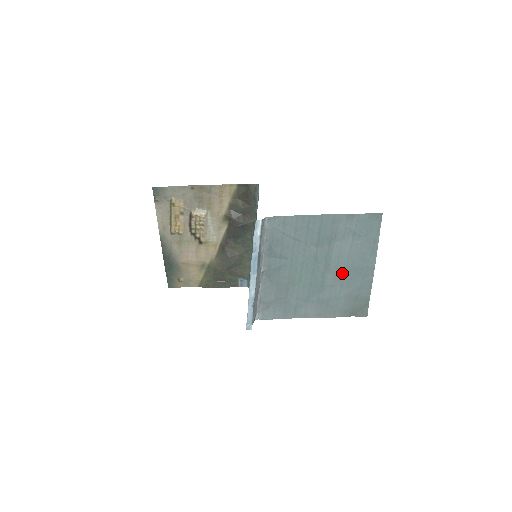
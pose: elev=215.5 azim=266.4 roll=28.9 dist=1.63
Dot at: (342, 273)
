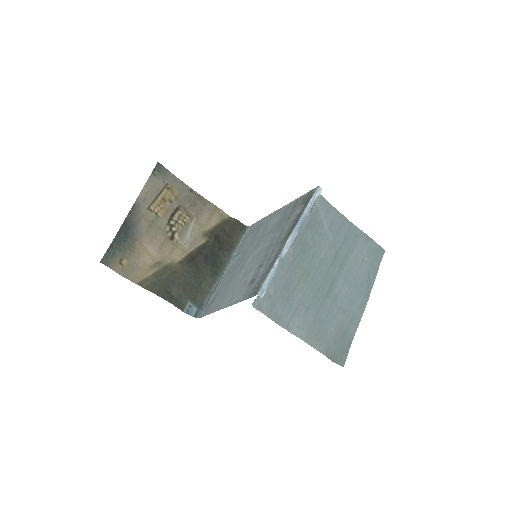
Dot at: (344, 293)
